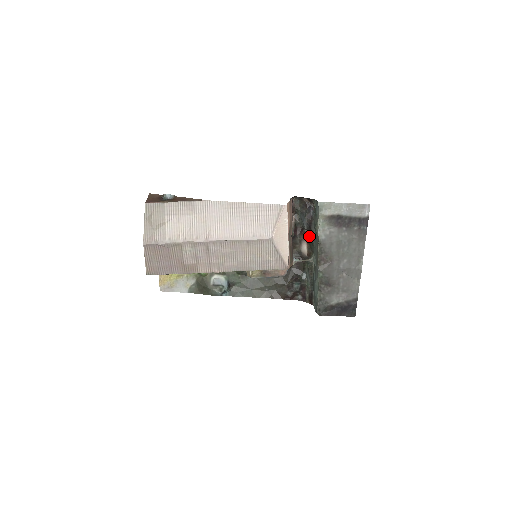
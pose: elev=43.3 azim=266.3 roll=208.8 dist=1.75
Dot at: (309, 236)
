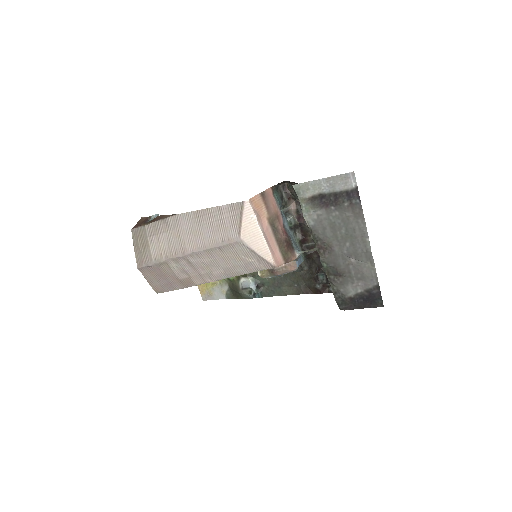
Dot at: occluded
